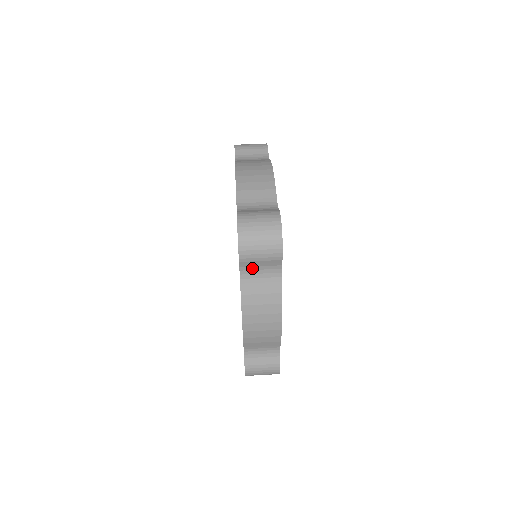
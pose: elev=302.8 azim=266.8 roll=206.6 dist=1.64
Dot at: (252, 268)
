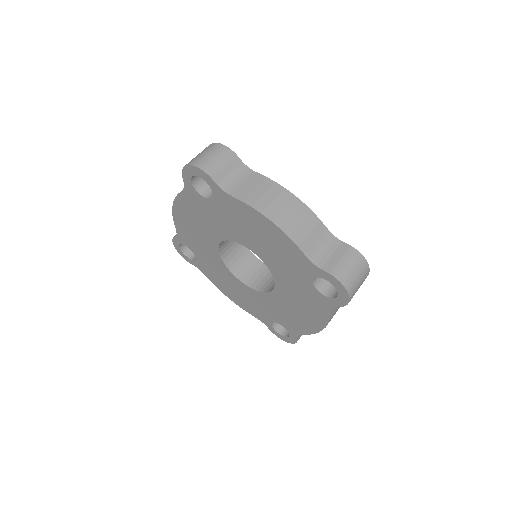
Dot at: occluded
